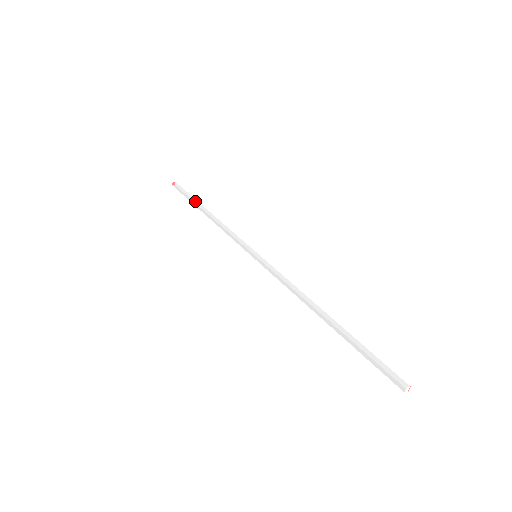
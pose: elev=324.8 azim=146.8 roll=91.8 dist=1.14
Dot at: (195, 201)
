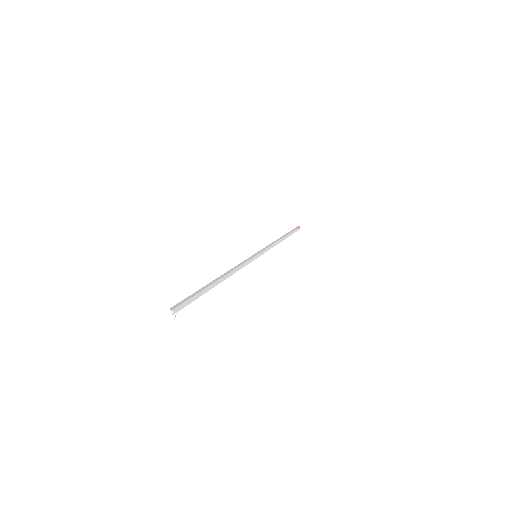
Dot at: (290, 235)
